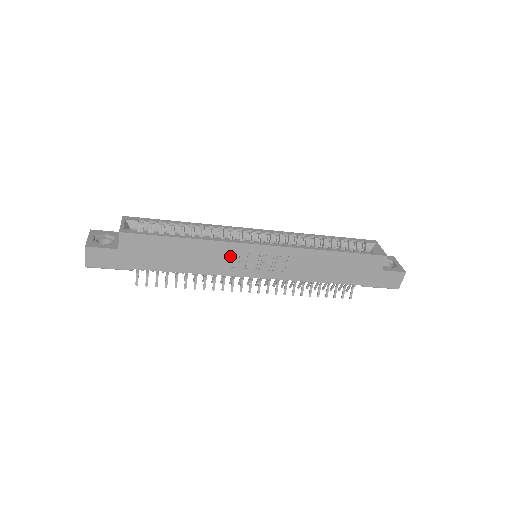
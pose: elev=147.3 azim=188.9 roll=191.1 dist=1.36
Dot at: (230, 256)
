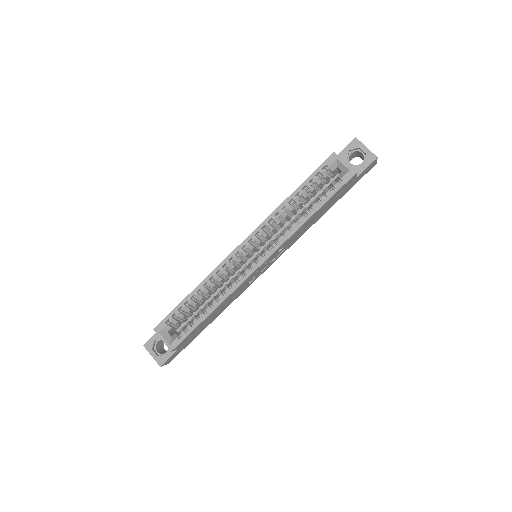
Dot at: (244, 285)
